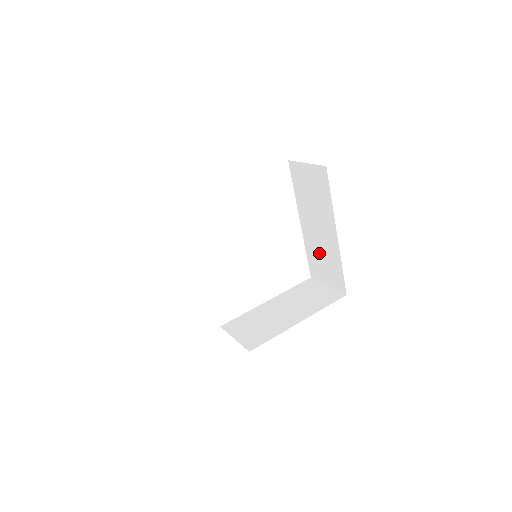
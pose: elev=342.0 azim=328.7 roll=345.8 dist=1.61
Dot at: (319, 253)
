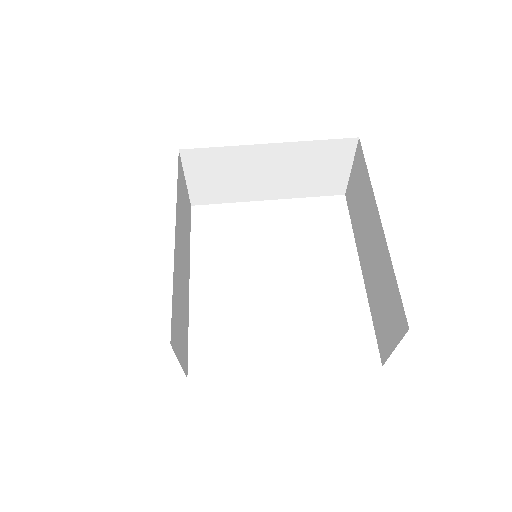
Dot at: (378, 292)
